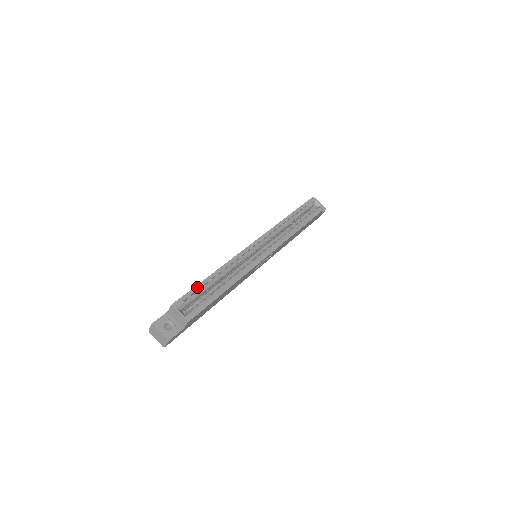
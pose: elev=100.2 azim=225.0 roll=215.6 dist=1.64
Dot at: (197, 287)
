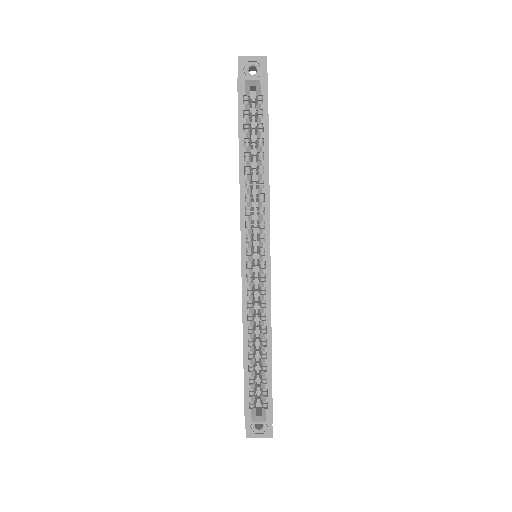
Dot at: (246, 383)
